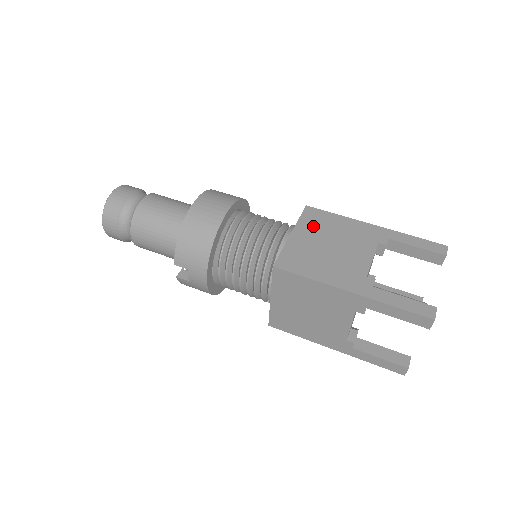
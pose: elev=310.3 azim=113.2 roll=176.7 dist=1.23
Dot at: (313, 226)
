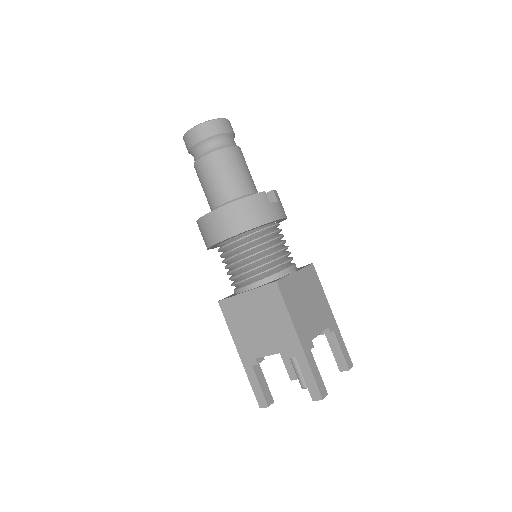
Dot at: (263, 301)
